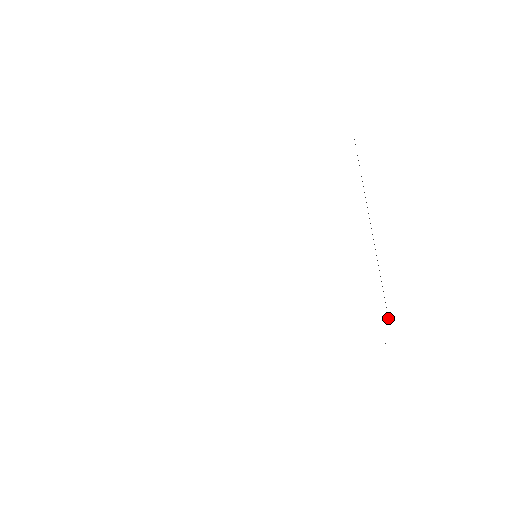
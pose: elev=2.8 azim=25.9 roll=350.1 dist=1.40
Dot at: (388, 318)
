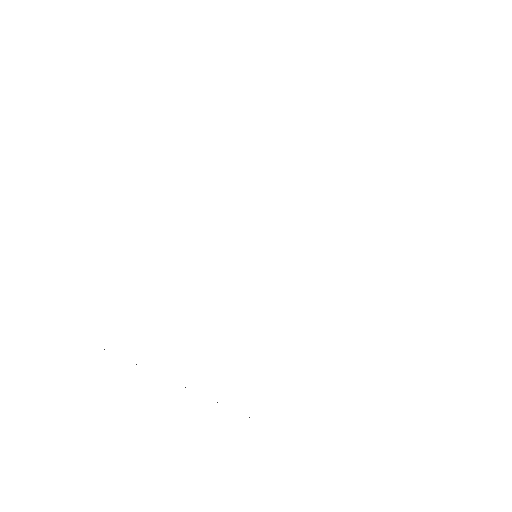
Dot at: occluded
